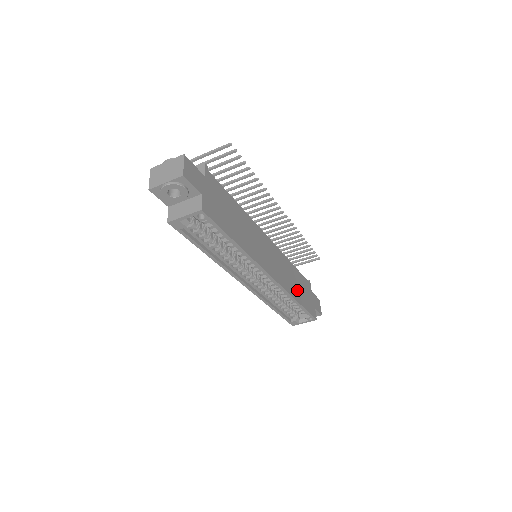
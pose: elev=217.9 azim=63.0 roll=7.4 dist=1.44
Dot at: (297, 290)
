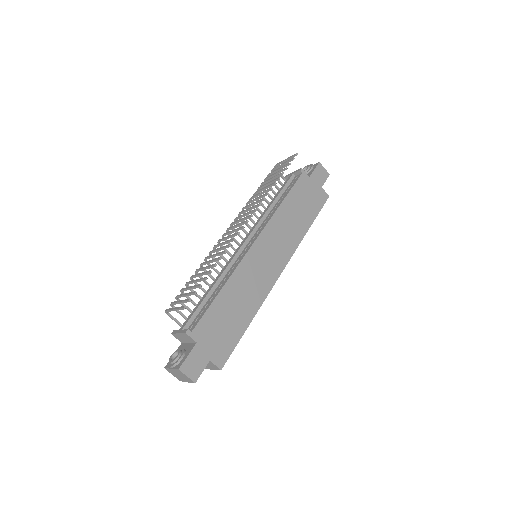
Dot at: (301, 219)
